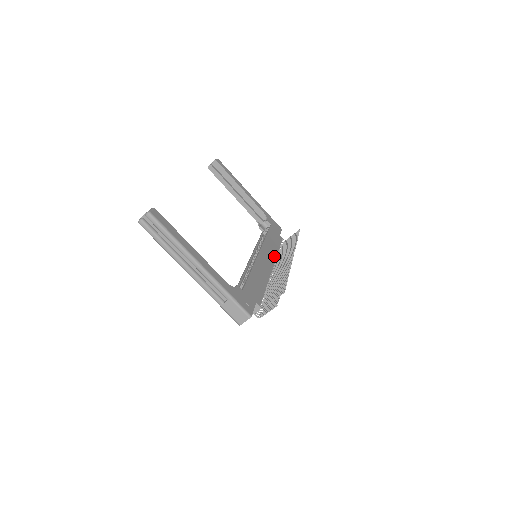
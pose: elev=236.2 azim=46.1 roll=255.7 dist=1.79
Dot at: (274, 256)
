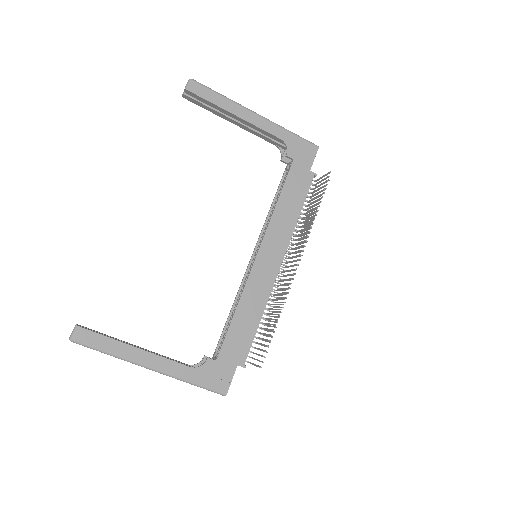
Dot at: (287, 237)
